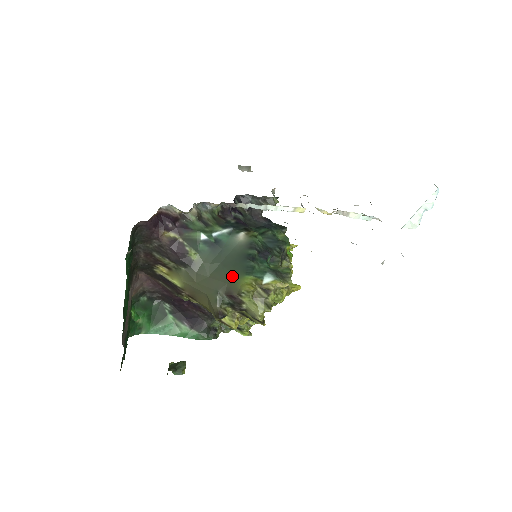
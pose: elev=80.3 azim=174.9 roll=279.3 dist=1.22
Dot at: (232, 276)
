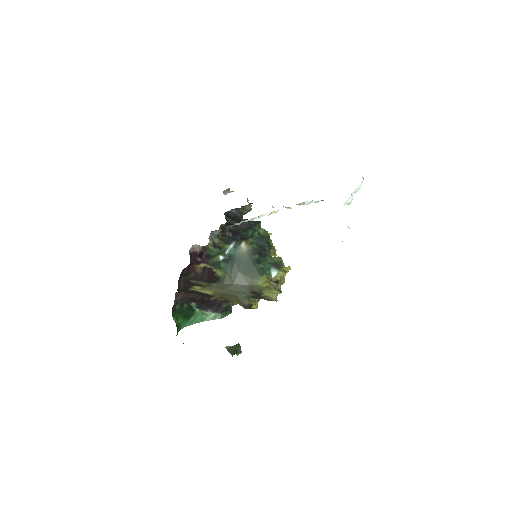
Dot at: (251, 279)
